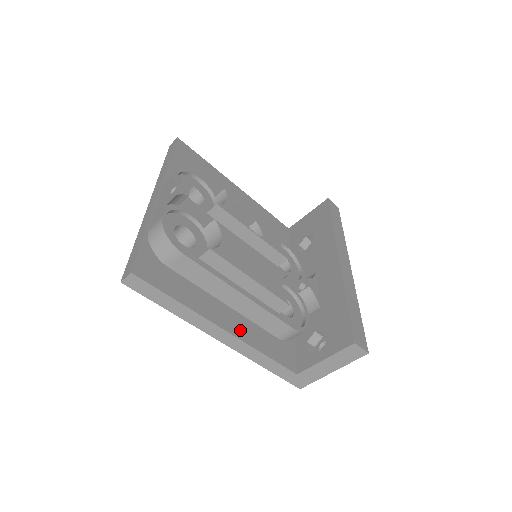
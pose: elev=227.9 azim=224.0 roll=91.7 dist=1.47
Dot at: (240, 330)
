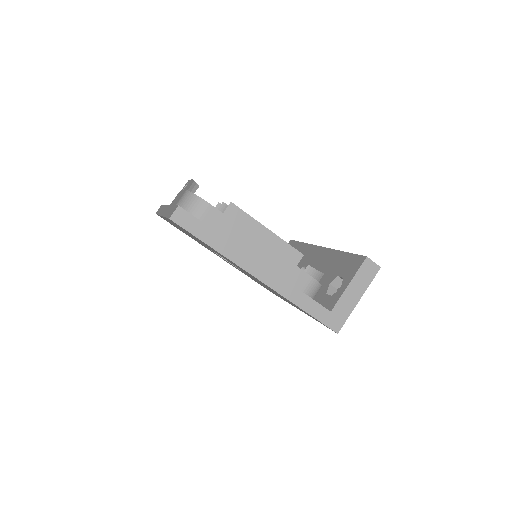
Dot at: occluded
